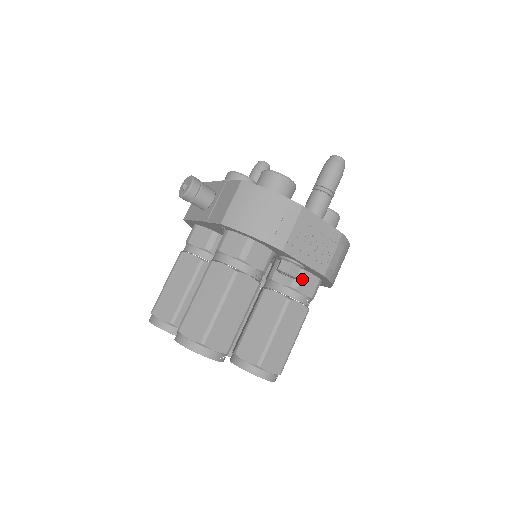
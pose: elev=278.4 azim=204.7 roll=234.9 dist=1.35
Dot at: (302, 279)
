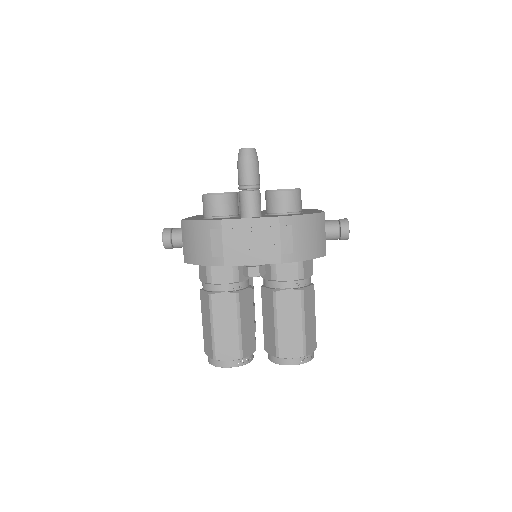
Dot at: (277, 269)
